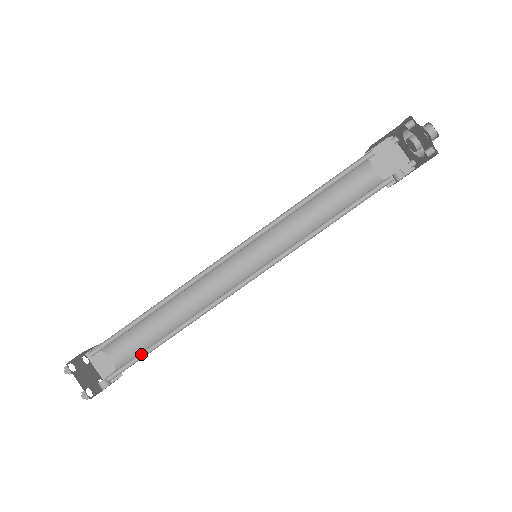
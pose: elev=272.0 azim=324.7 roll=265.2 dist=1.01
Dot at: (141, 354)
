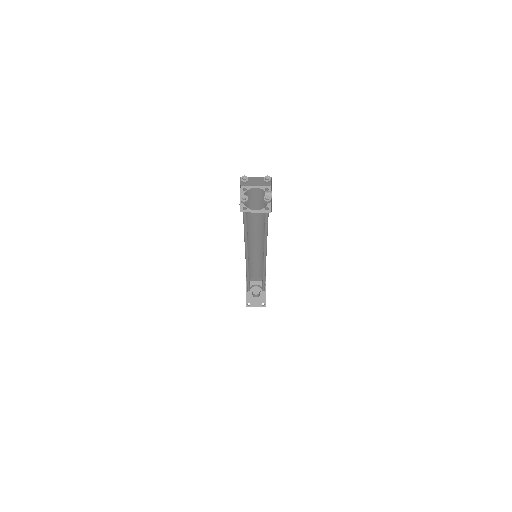
Dot at: occluded
